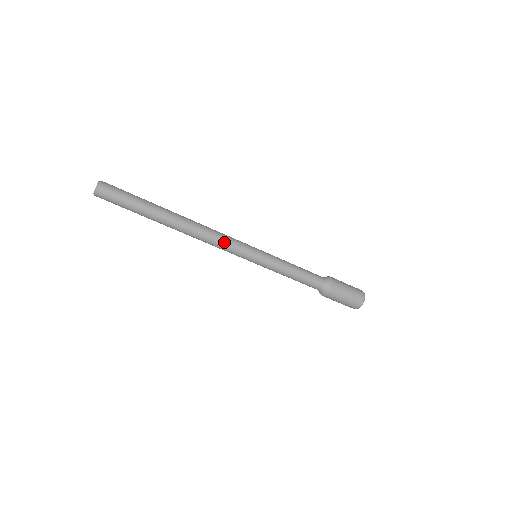
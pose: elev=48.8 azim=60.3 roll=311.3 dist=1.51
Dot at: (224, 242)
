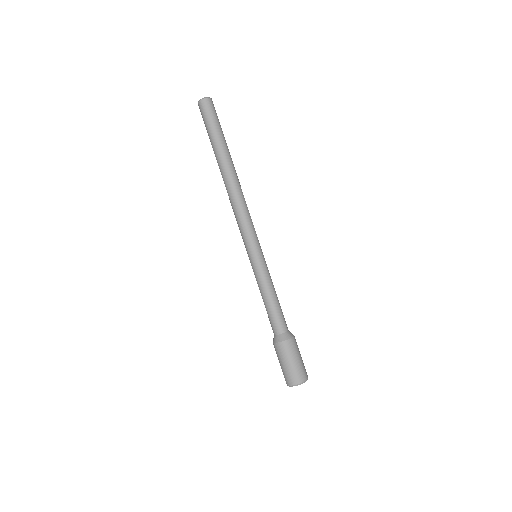
Dot at: (246, 218)
